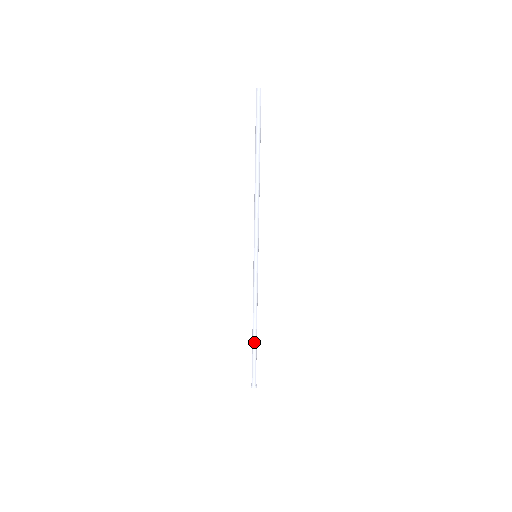
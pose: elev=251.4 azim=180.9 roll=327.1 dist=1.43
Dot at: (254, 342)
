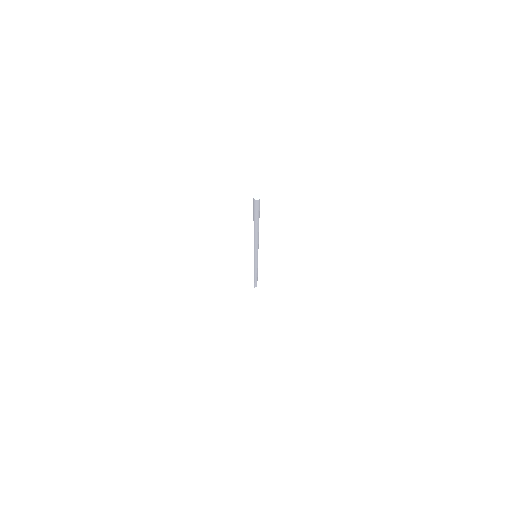
Dot at: (256, 278)
